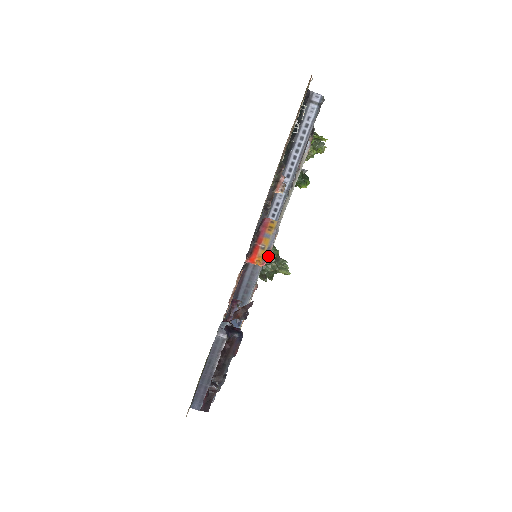
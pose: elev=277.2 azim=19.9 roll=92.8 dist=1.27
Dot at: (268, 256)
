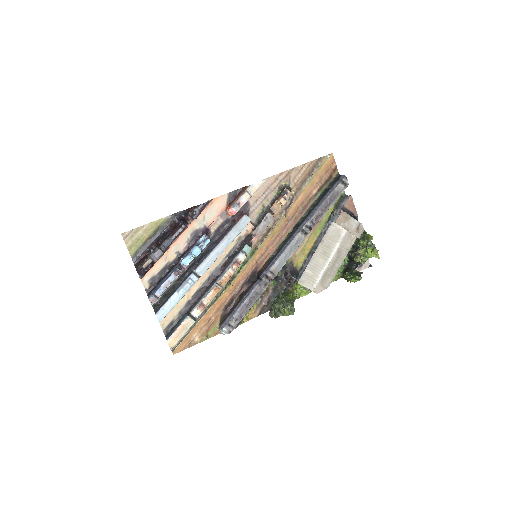
Dot at: (235, 205)
